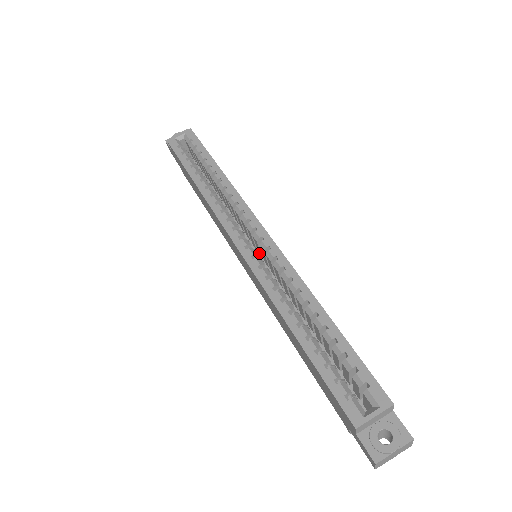
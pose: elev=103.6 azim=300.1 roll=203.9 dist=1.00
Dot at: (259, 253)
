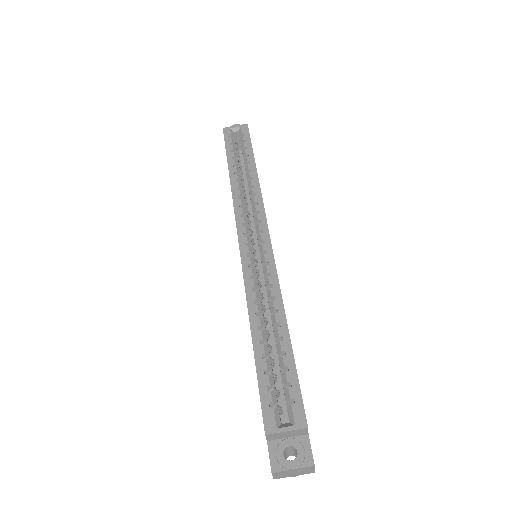
Dot at: occluded
